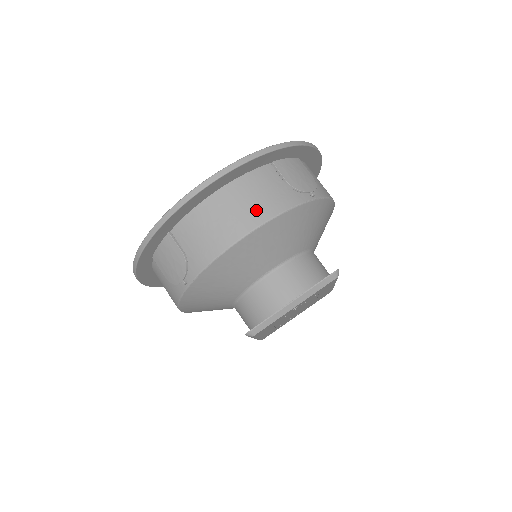
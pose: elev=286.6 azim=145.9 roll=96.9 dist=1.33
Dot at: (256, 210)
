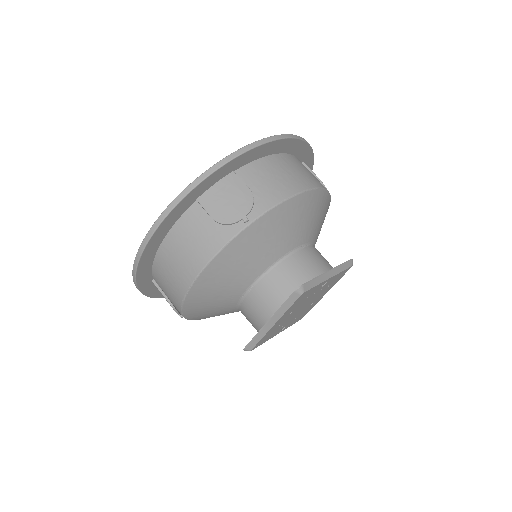
Dot at: (311, 178)
